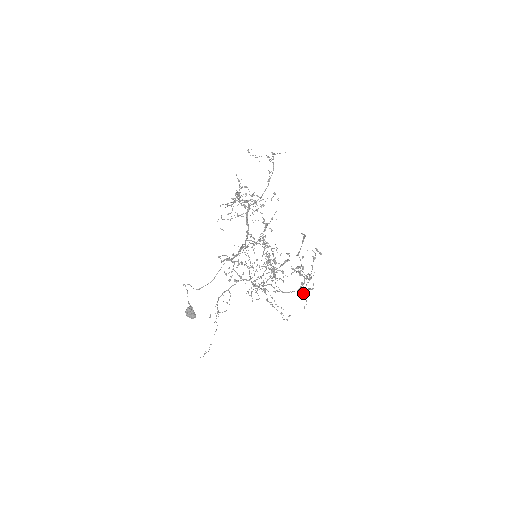
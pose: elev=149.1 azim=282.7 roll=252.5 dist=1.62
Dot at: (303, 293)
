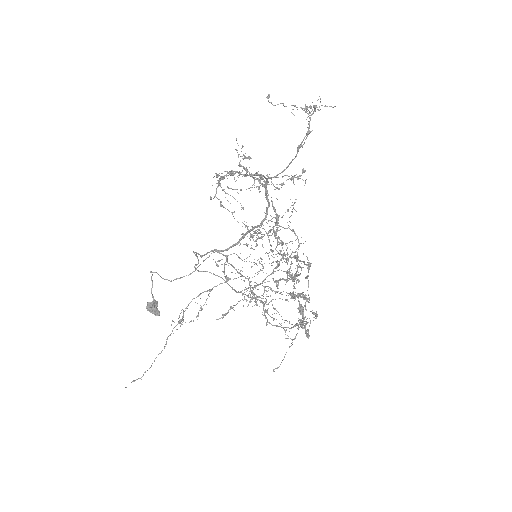
Dot at: (305, 328)
